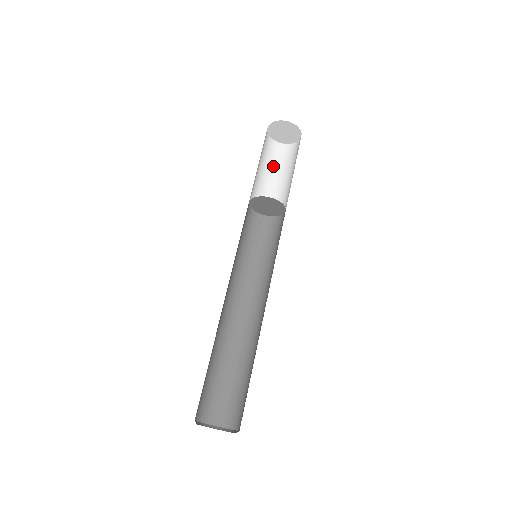
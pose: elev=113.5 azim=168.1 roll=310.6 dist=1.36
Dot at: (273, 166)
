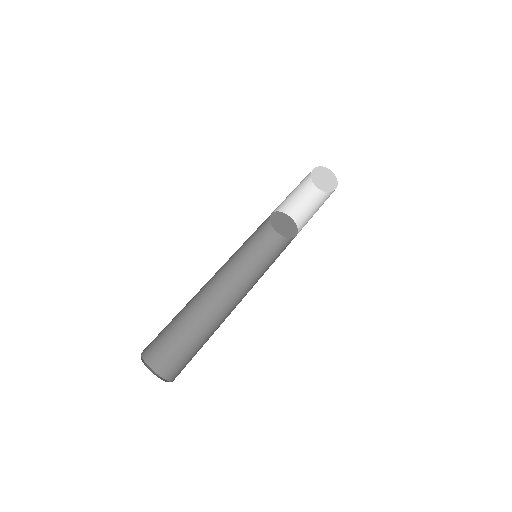
Dot at: (314, 207)
